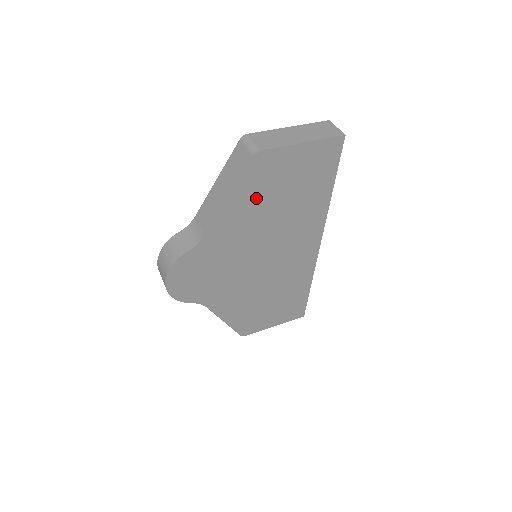
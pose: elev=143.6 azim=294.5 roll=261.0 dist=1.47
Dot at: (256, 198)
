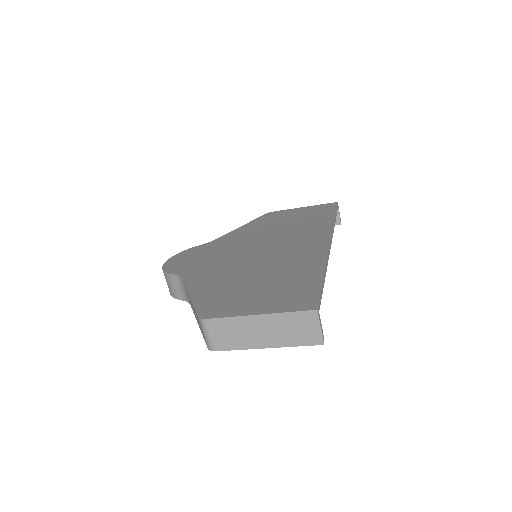
Dot at: (263, 225)
